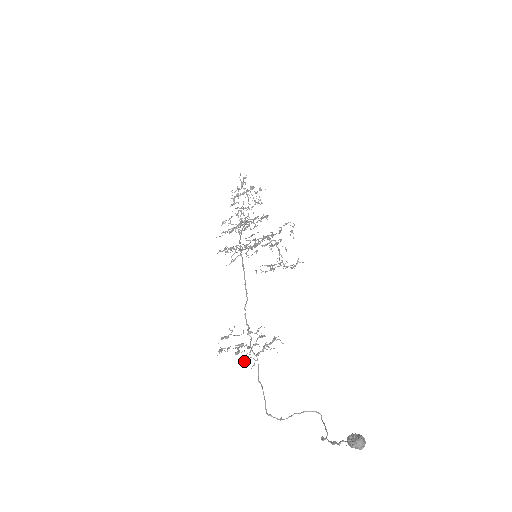
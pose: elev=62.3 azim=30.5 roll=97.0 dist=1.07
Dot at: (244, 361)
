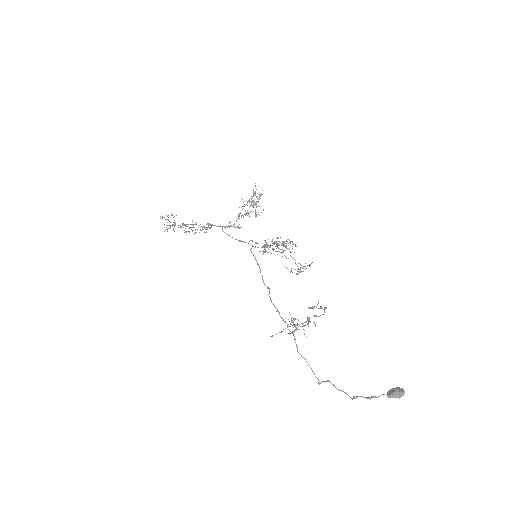
Dot at: occluded
